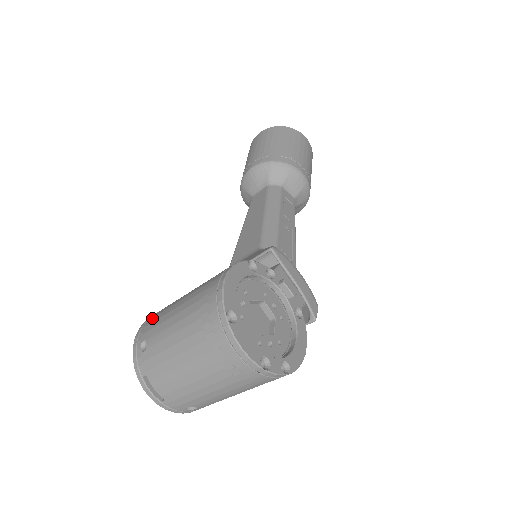
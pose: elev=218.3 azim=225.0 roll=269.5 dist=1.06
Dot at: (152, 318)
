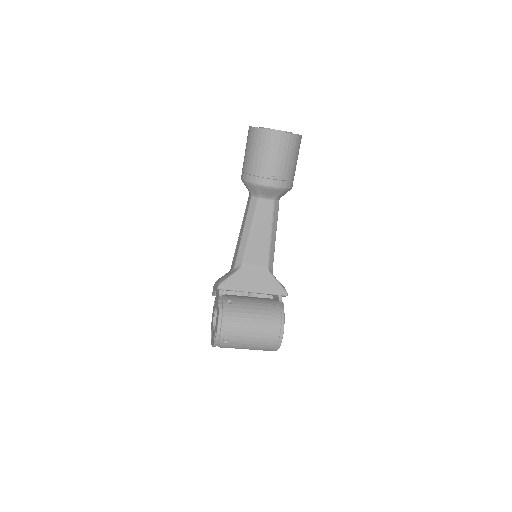
Dot at: (228, 327)
